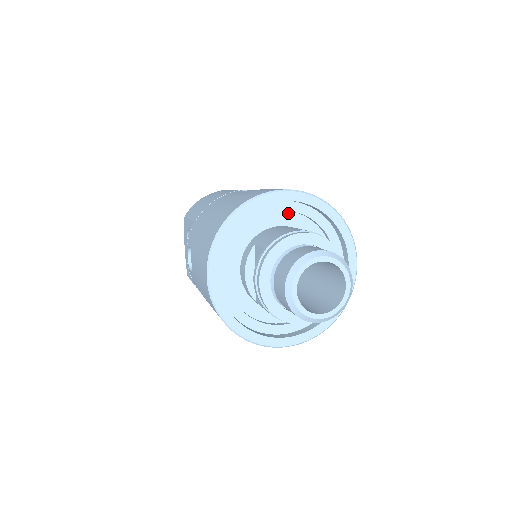
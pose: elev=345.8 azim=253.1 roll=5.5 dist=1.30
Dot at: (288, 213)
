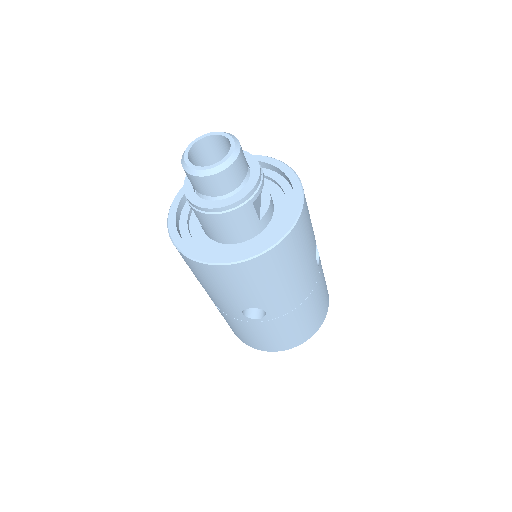
Dot at: occluded
